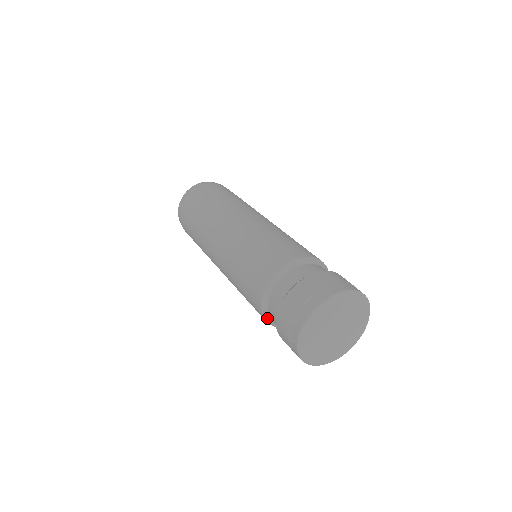
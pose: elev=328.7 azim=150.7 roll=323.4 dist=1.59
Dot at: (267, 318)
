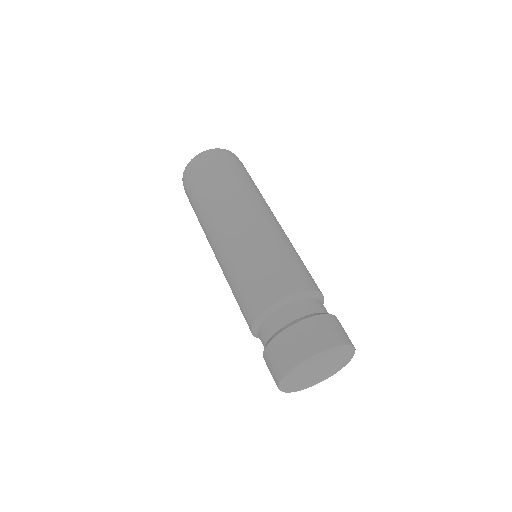
Dot at: (258, 323)
